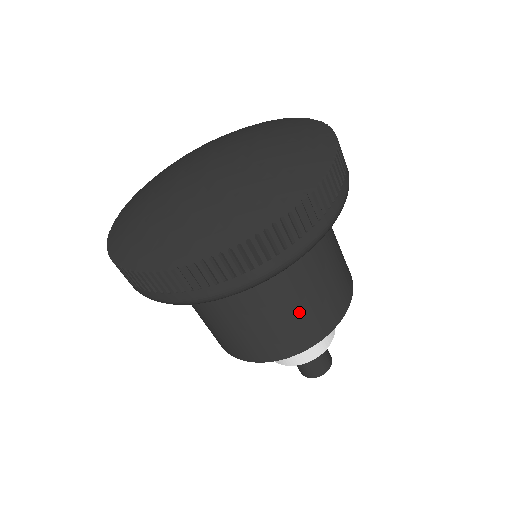
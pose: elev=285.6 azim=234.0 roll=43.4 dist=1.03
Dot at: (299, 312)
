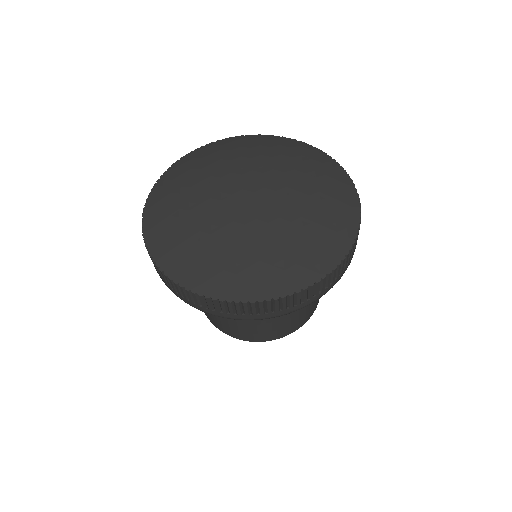
Dot at: (256, 325)
